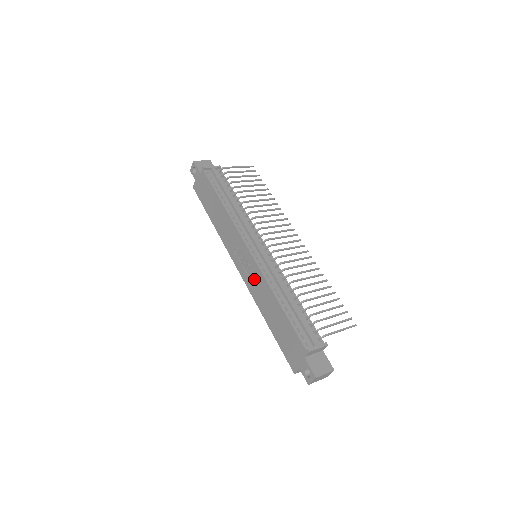
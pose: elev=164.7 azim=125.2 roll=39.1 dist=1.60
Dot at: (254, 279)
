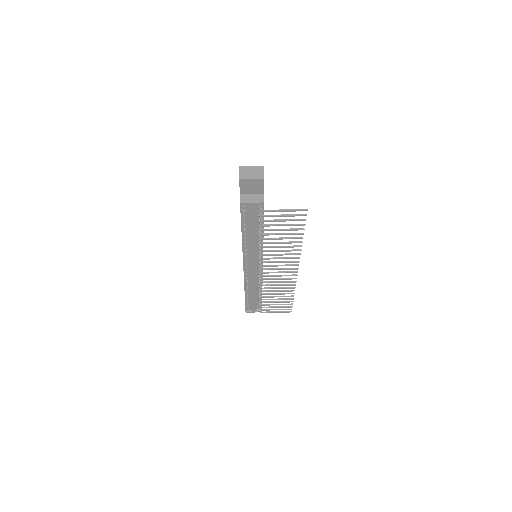
Dot at: occluded
